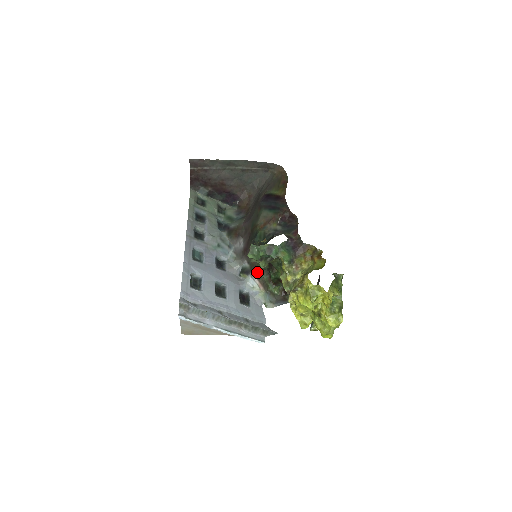
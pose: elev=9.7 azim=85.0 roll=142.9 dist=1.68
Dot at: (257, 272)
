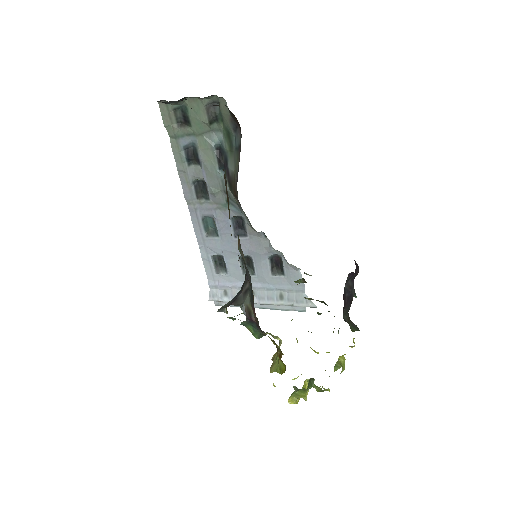
Dot at: occluded
